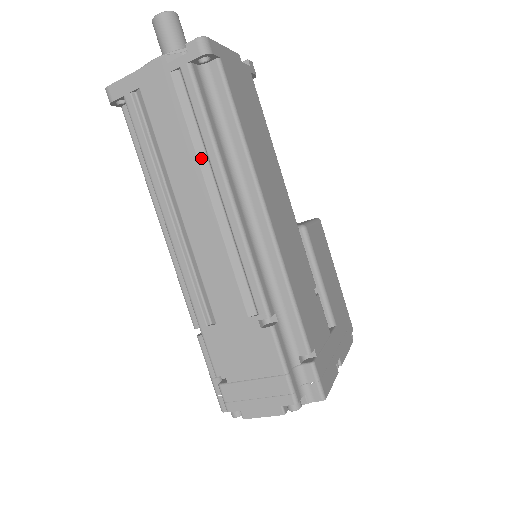
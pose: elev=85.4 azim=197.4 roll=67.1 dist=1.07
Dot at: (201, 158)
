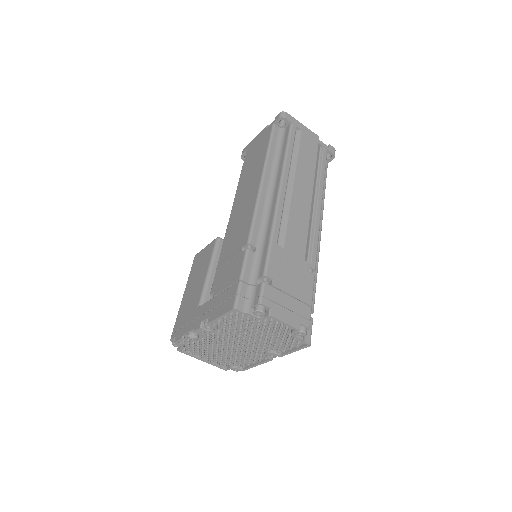
Dot at: (315, 179)
